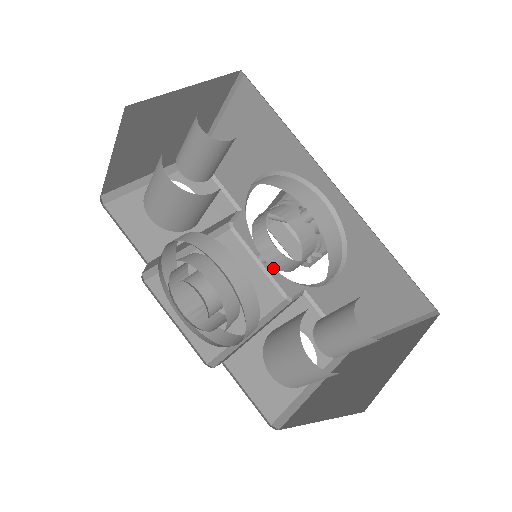
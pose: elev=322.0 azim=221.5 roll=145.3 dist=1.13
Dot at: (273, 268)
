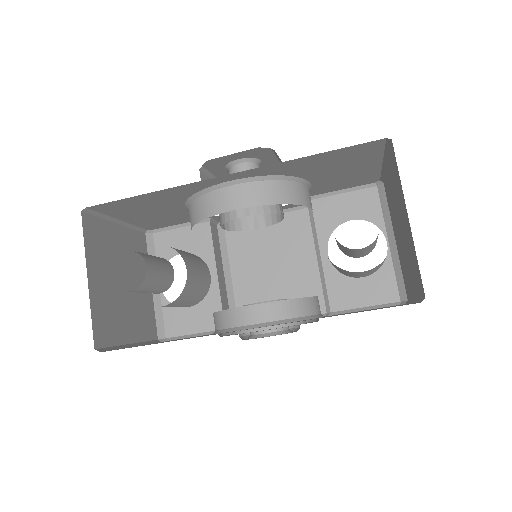
Dot at: occluded
